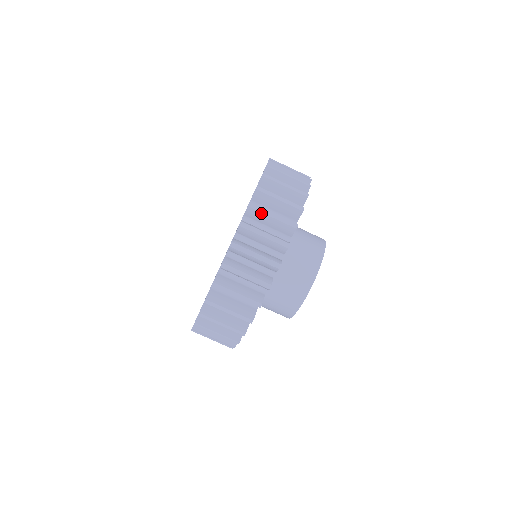
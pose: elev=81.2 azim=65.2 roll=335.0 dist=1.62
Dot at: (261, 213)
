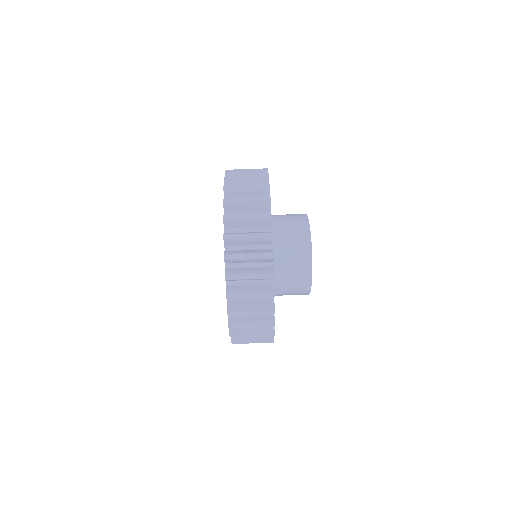
Dot at: occluded
